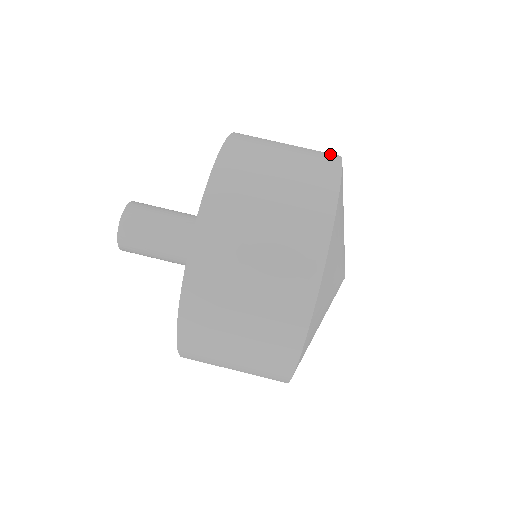
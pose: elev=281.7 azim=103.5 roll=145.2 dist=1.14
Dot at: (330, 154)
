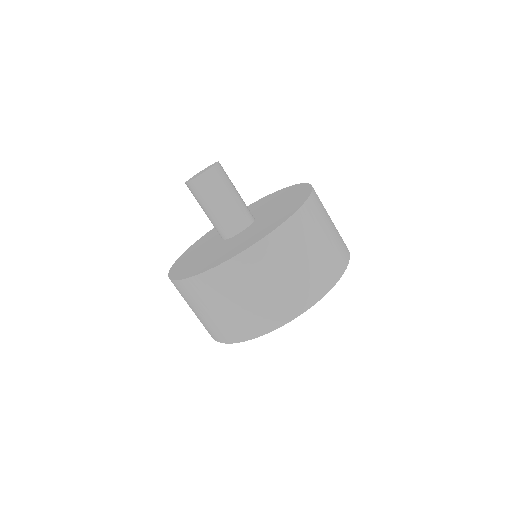
Dot at: (320, 289)
